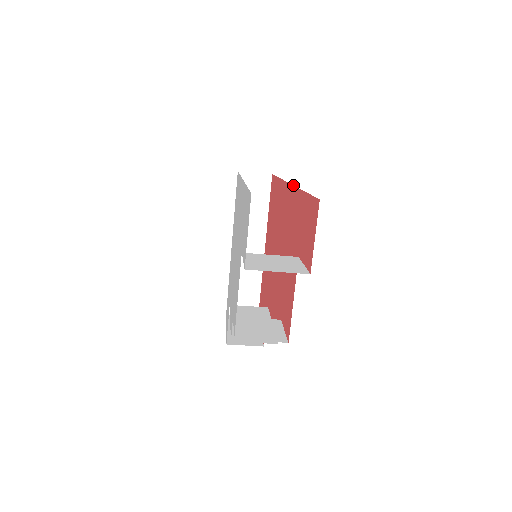
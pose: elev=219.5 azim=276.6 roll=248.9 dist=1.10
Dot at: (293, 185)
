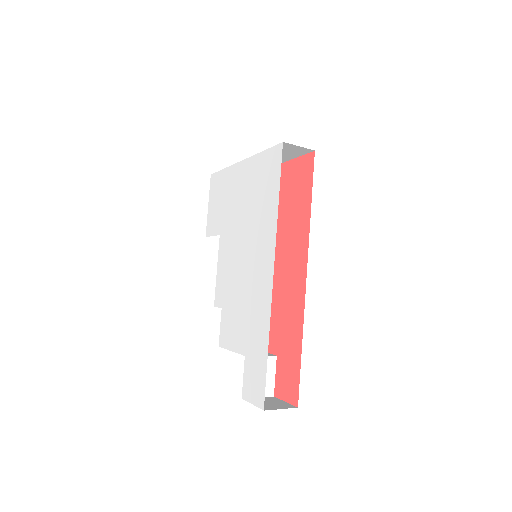
Dot at: (304, 306)
